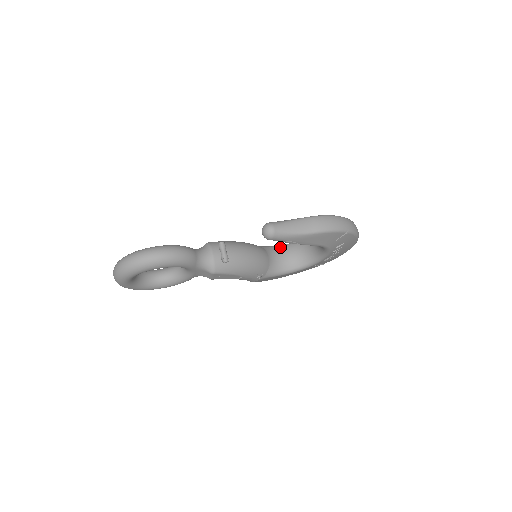
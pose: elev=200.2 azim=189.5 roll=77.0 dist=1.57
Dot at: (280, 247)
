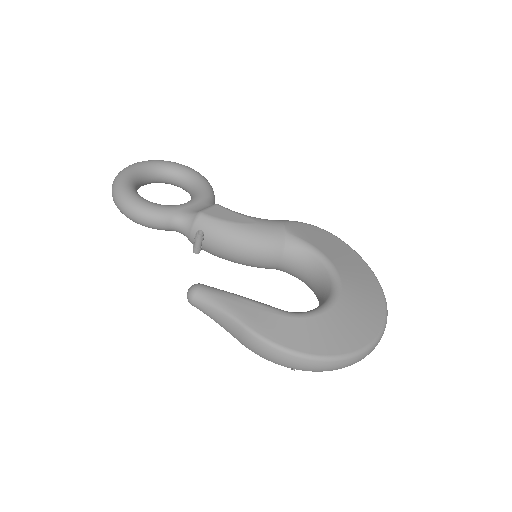
Dot at: (312, 258)
